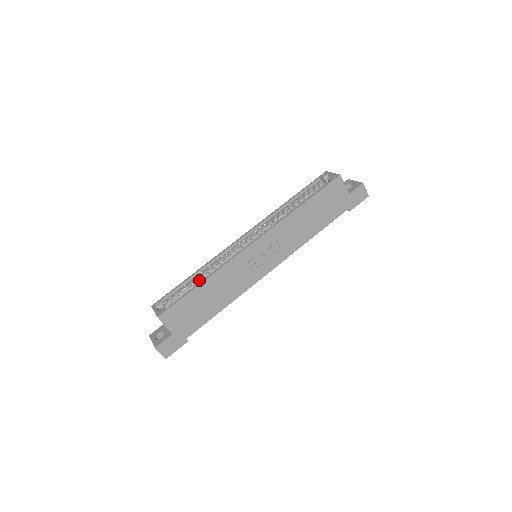
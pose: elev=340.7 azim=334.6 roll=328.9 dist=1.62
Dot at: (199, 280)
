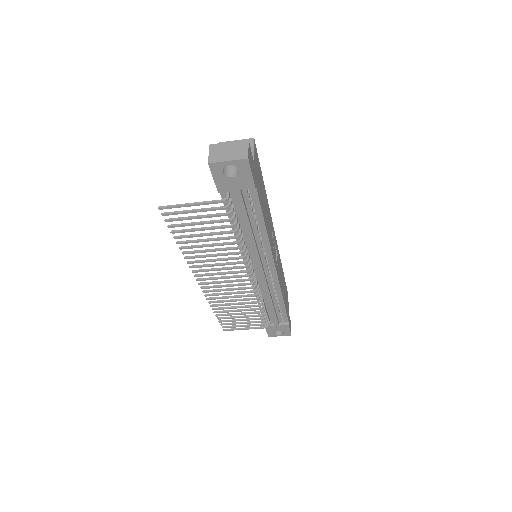
Dot at: occluded
